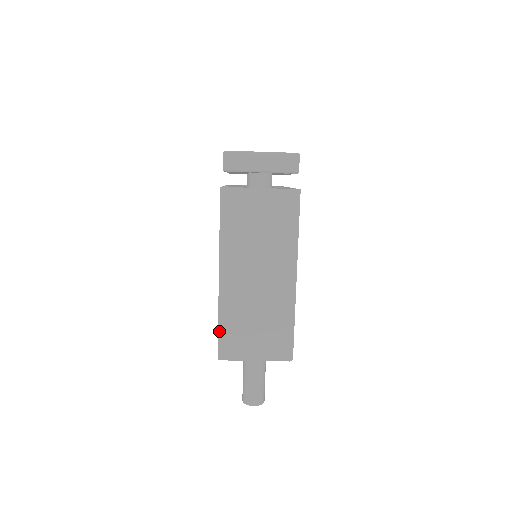
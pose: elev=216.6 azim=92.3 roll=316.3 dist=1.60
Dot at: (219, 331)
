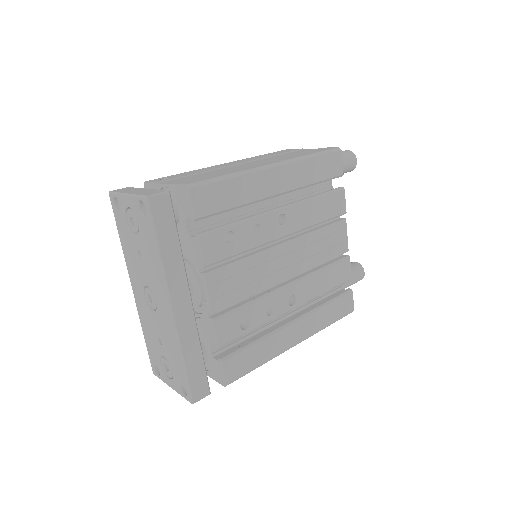
Dot at: occluded
